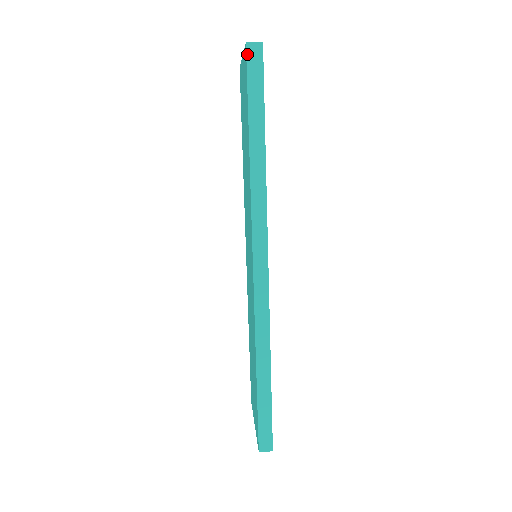
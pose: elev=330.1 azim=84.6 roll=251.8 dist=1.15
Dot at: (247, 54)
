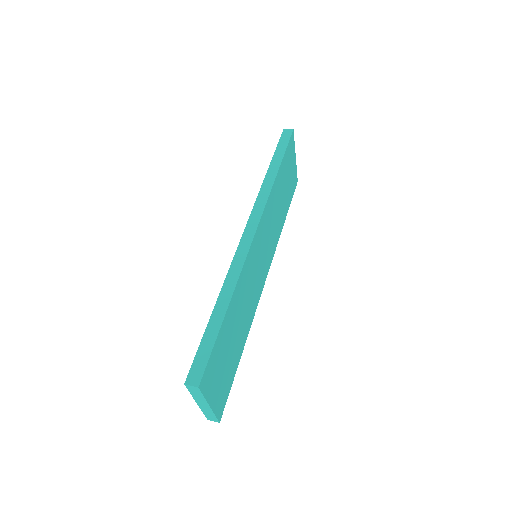
Dot at: (283, 133)
